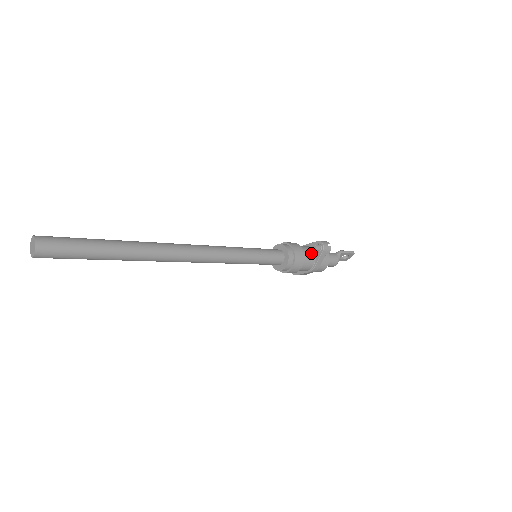
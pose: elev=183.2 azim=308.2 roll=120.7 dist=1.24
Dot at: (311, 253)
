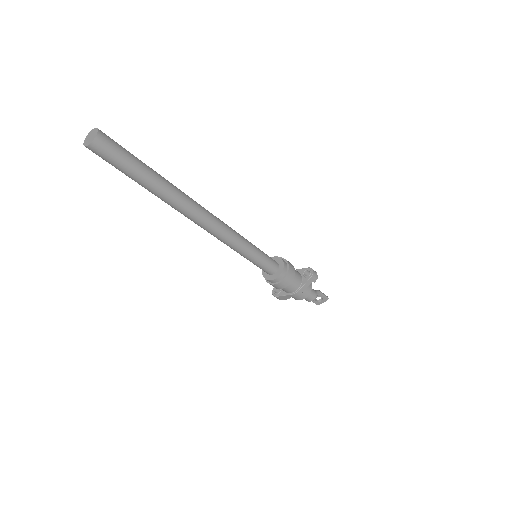
Dot at: (300, 276)
